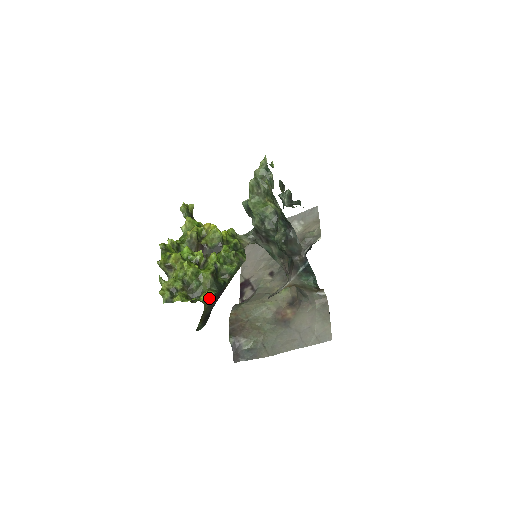
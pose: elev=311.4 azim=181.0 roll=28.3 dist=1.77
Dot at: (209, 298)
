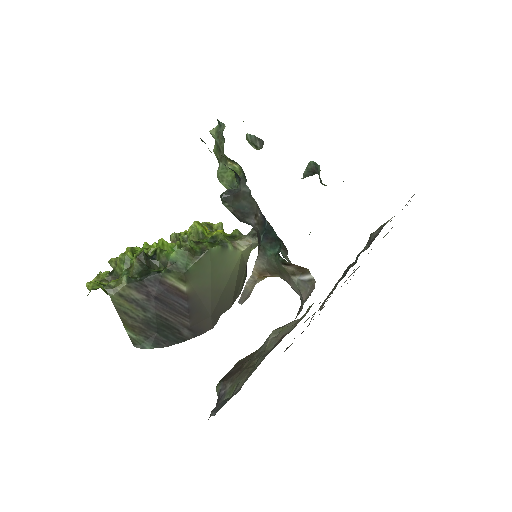
Dot at: (118, 283)
